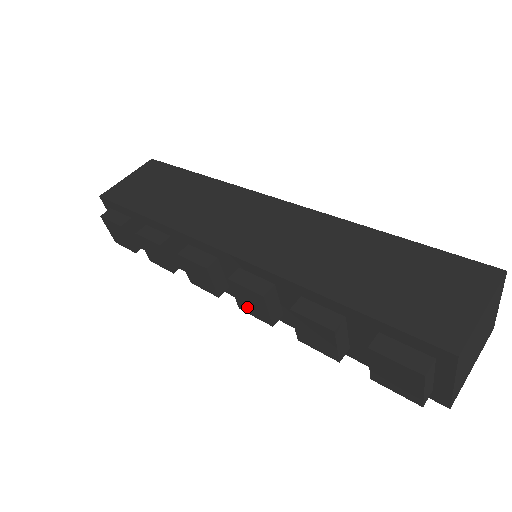
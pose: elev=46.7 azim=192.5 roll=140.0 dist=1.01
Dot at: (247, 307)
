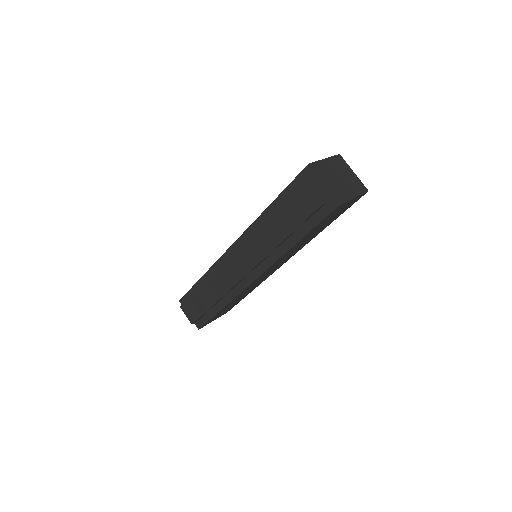
Dot at: (249, 262)
